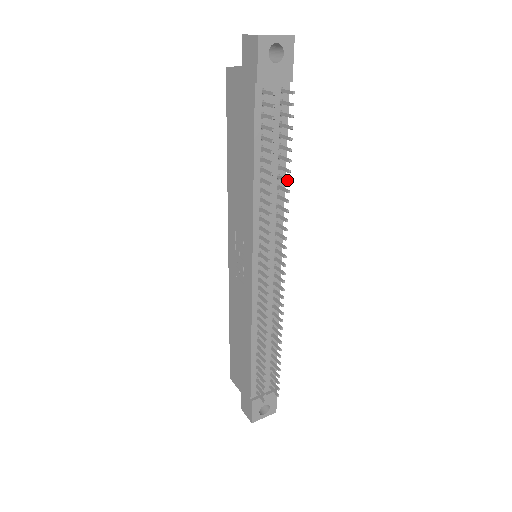
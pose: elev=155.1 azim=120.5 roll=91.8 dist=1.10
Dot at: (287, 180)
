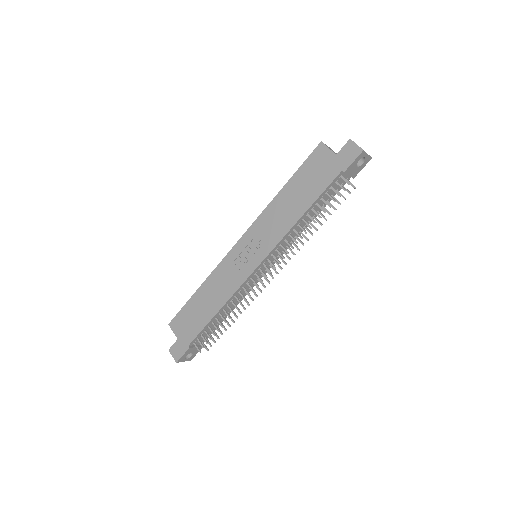
Dot at: occluded
